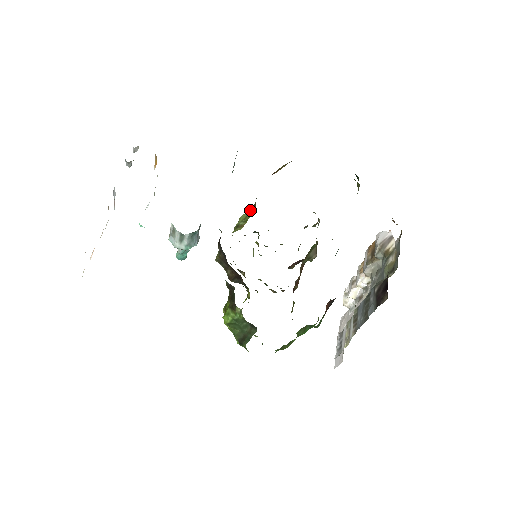
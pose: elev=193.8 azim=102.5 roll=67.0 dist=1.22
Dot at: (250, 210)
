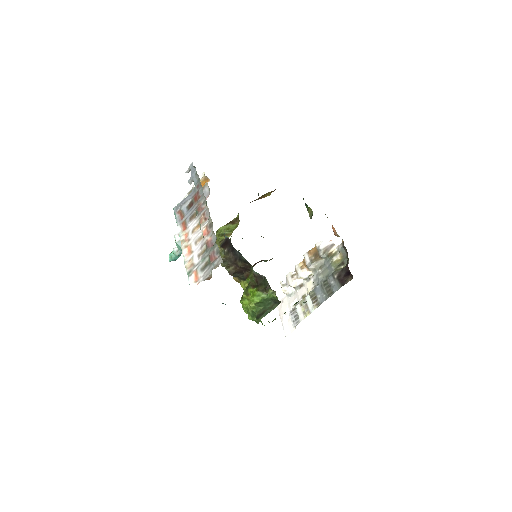
Dot at: (231, 223)
